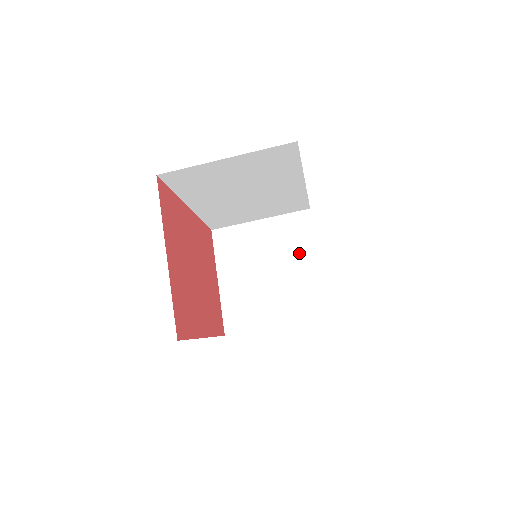
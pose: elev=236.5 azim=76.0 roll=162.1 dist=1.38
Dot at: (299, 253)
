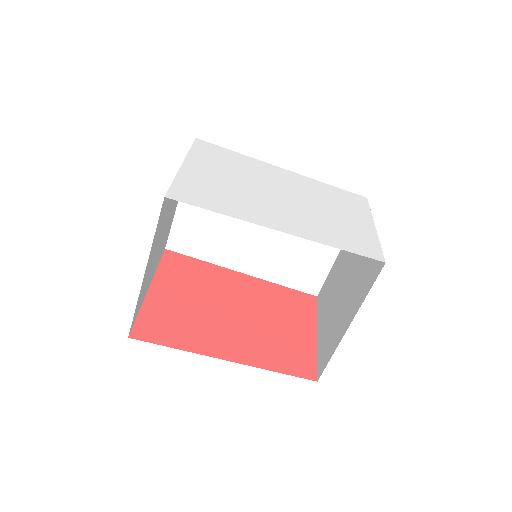
Dot at: occluded
